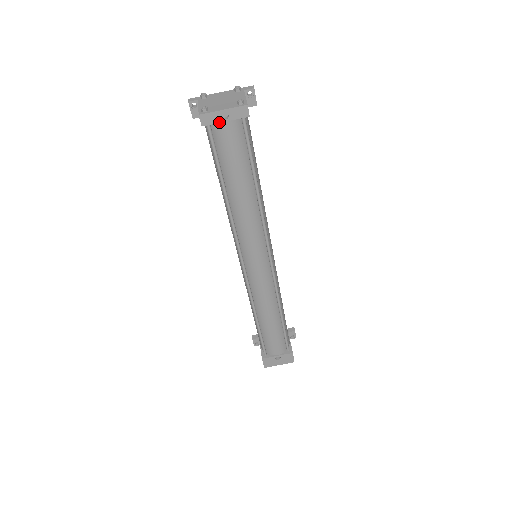
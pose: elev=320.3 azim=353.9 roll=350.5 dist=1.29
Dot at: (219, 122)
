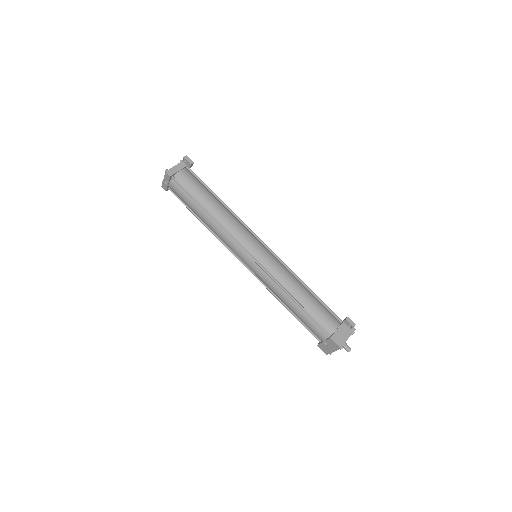
Dot at: (167, 186)
